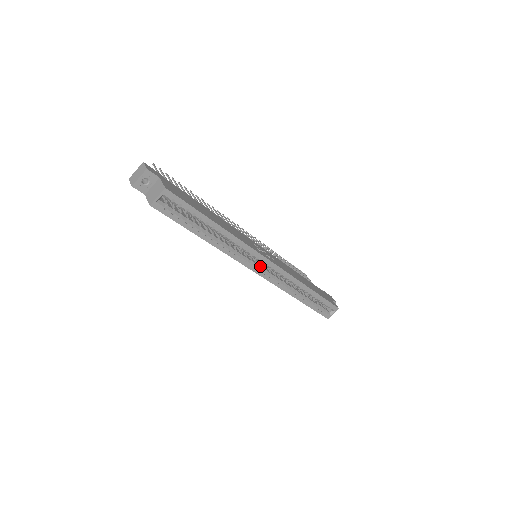
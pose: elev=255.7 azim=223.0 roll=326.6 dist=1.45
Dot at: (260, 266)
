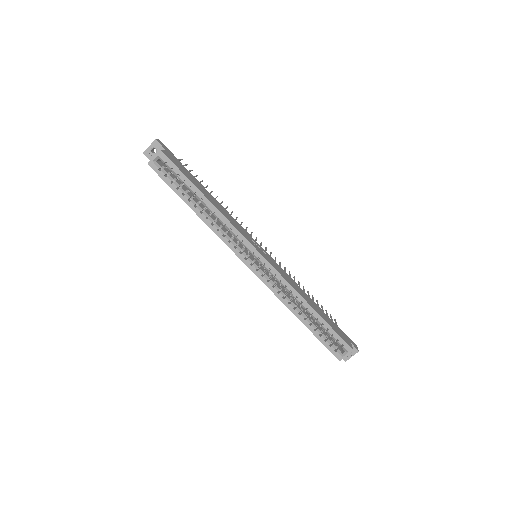
Dot at: (252, 260)
